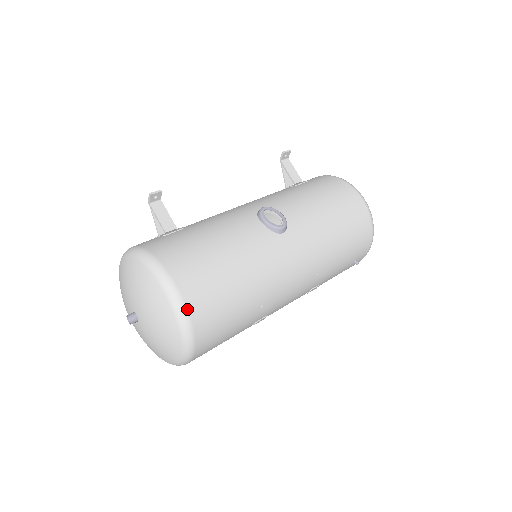
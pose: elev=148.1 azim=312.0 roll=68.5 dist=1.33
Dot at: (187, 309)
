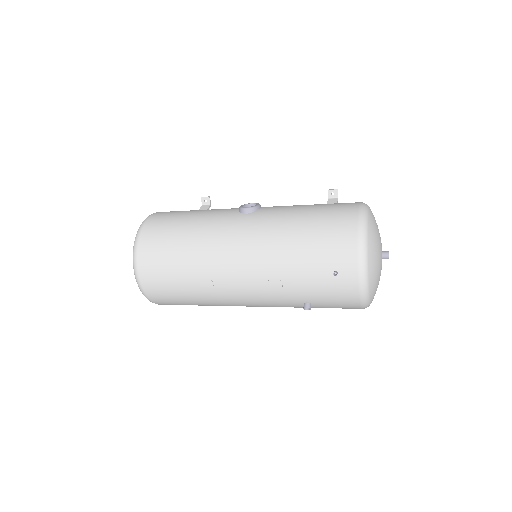
Dot at: (141, 231)
